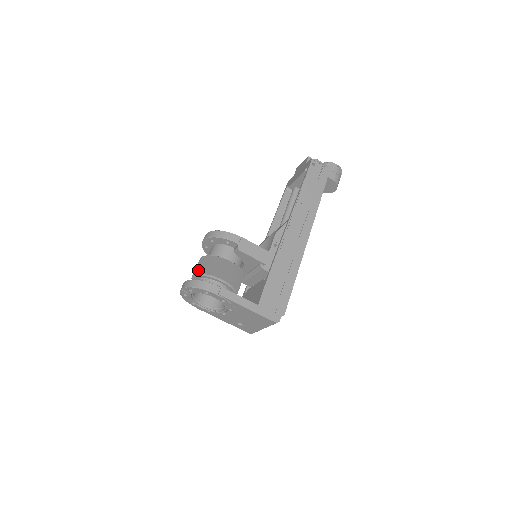
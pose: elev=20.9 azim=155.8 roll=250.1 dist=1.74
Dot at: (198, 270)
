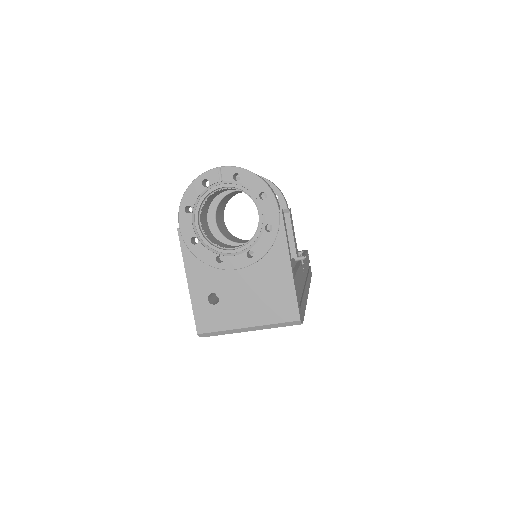
Dot at: occluded
